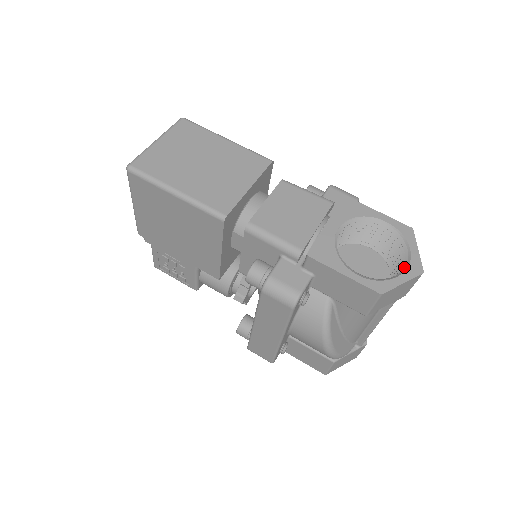
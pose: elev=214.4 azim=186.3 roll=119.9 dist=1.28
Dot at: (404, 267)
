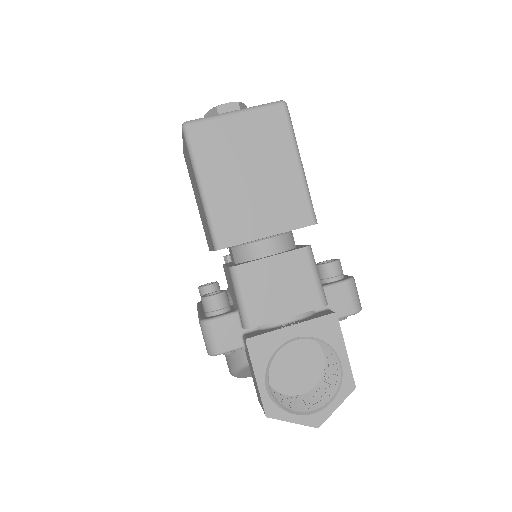
Dot at: (312, 409)
